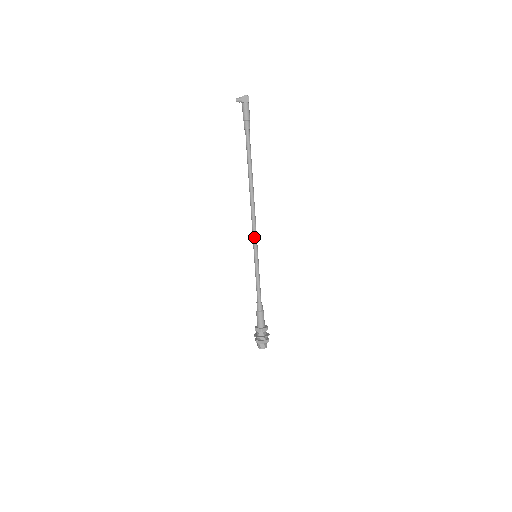
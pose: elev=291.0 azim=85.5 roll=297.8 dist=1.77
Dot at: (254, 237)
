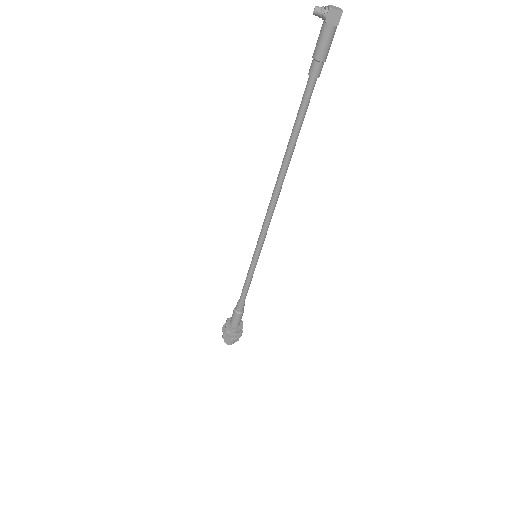
Dot at: (262, 236)
